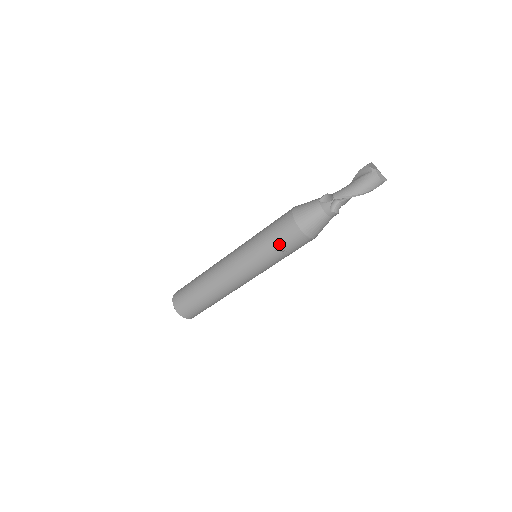
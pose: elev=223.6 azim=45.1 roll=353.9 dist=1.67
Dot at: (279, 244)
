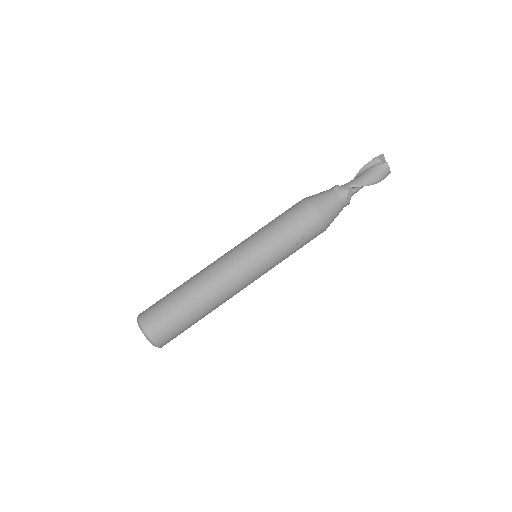
Dot at: (297, 235)
